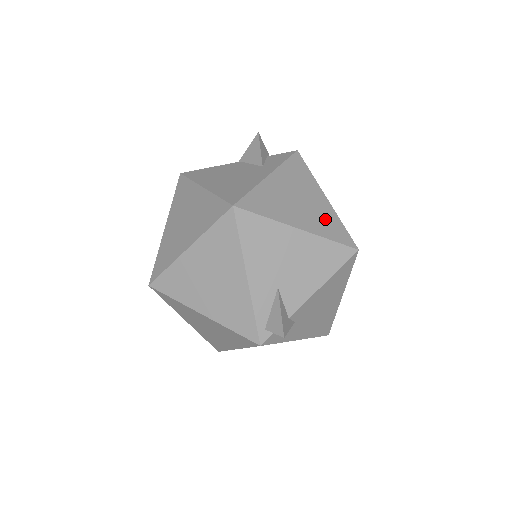
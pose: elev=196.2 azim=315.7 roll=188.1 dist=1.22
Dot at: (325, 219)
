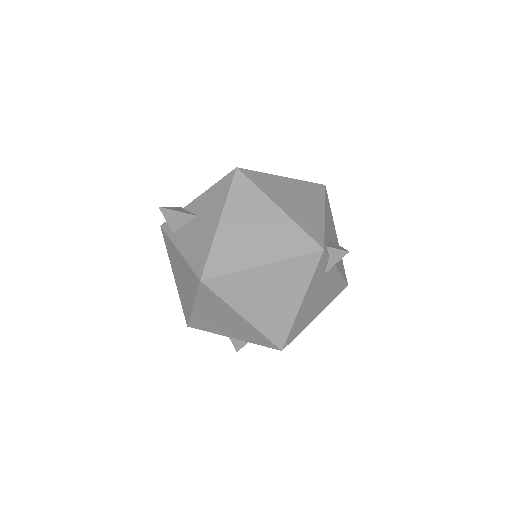
Dot at: occluded
